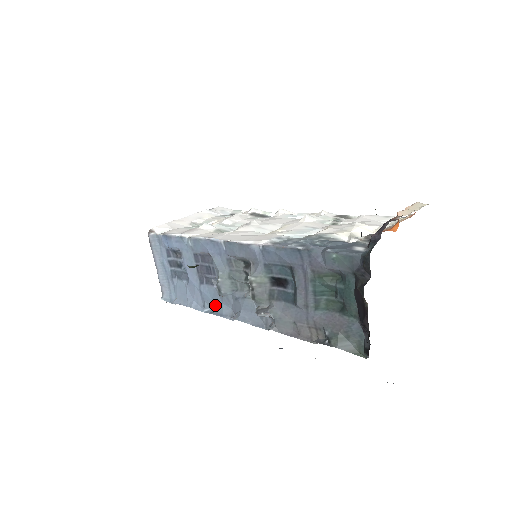
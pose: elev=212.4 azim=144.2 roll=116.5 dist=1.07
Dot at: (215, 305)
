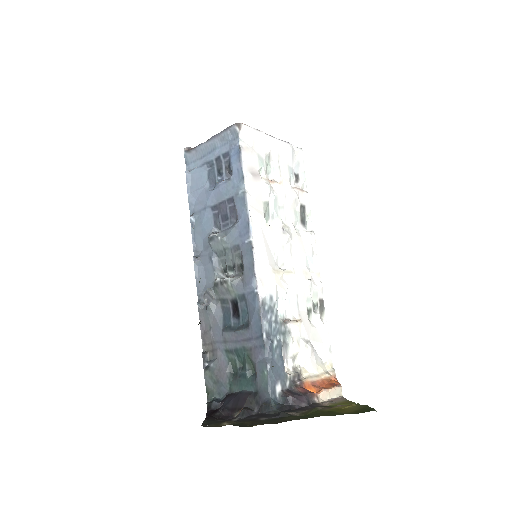
Dot at: (199, 230)
